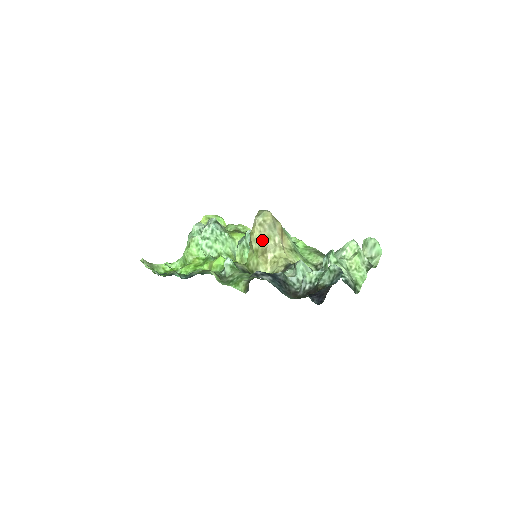
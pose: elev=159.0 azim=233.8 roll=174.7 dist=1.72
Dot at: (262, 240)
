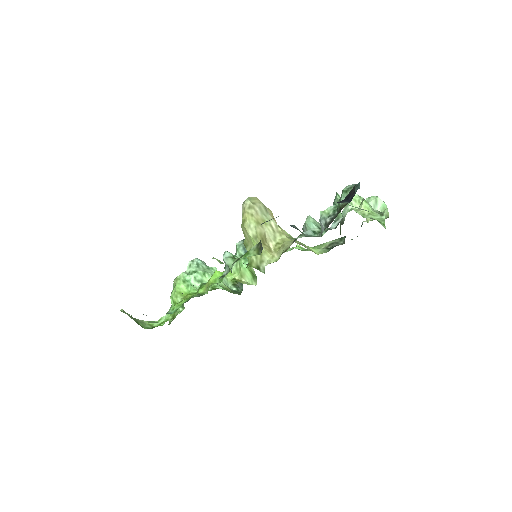
Dot at: (257, 224)
